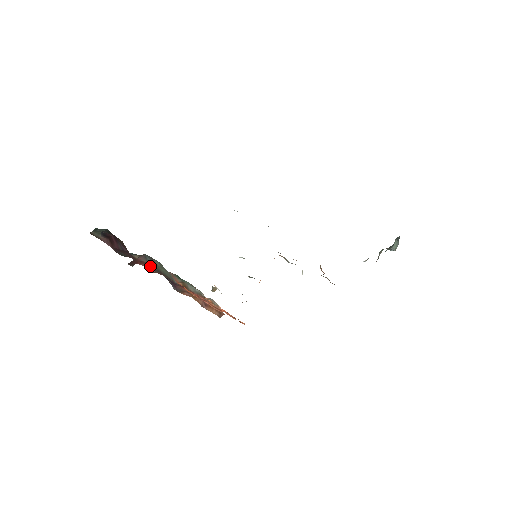
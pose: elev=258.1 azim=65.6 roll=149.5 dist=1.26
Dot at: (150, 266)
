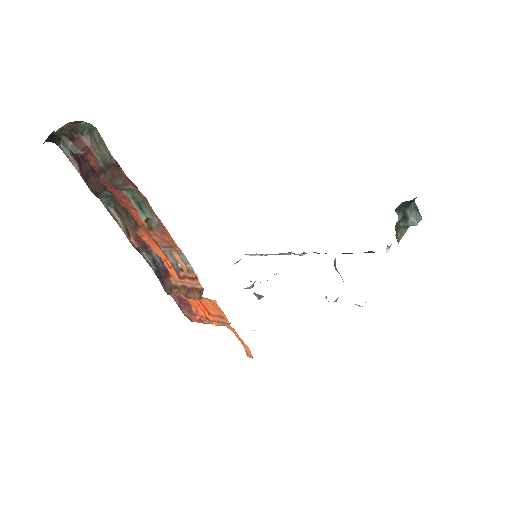
Dot at: (100, 163)
